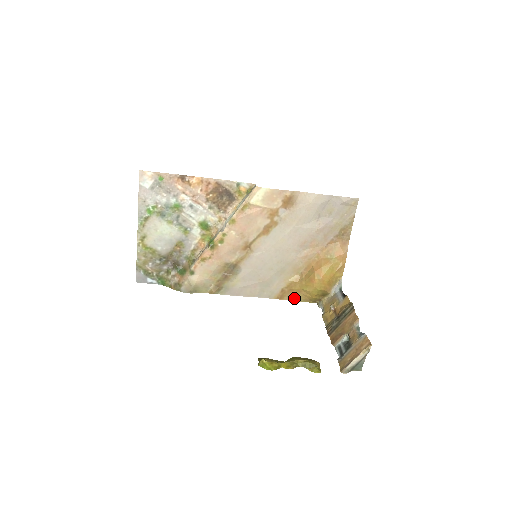
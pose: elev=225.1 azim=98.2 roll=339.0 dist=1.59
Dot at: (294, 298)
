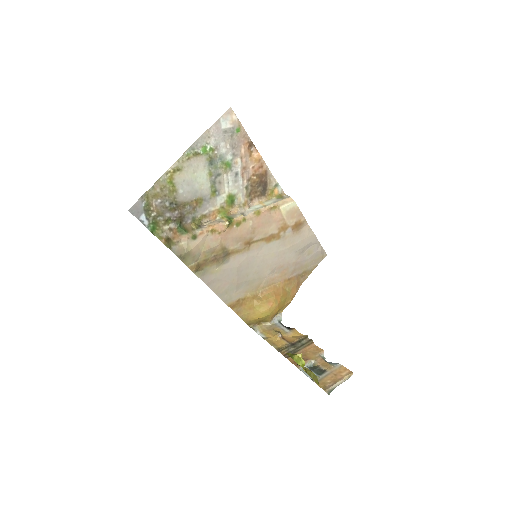
Dot at: (240, 313)
